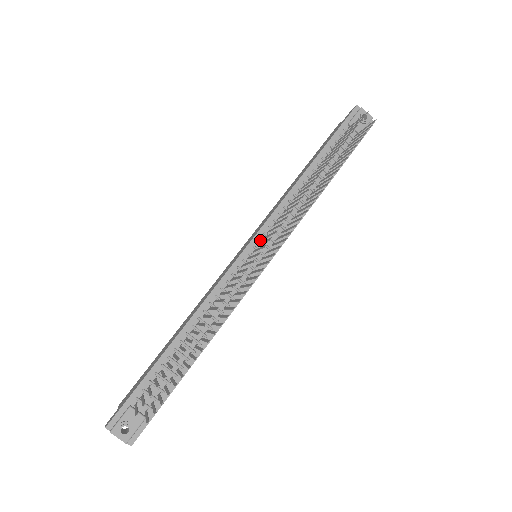
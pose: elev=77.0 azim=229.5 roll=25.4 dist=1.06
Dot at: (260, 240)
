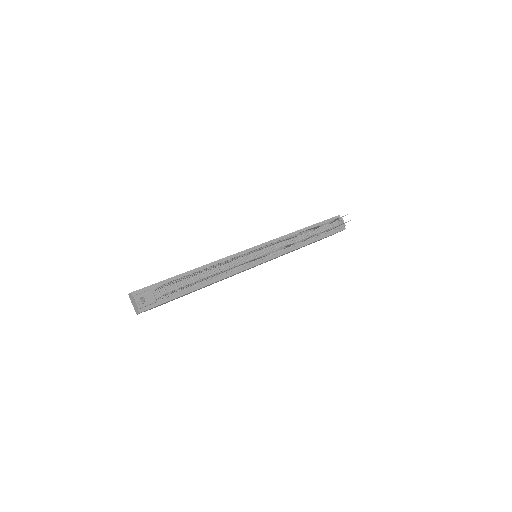
Dot at: occluded
